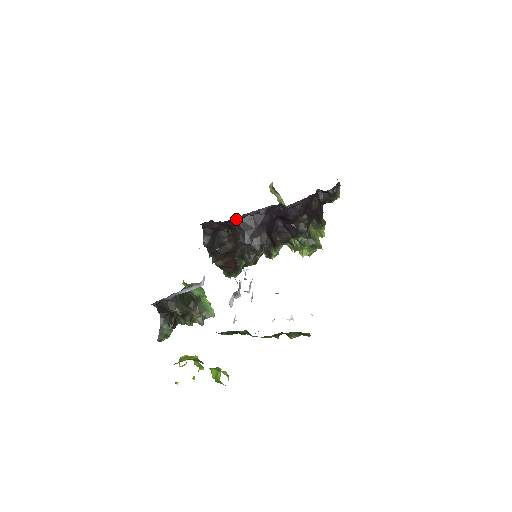
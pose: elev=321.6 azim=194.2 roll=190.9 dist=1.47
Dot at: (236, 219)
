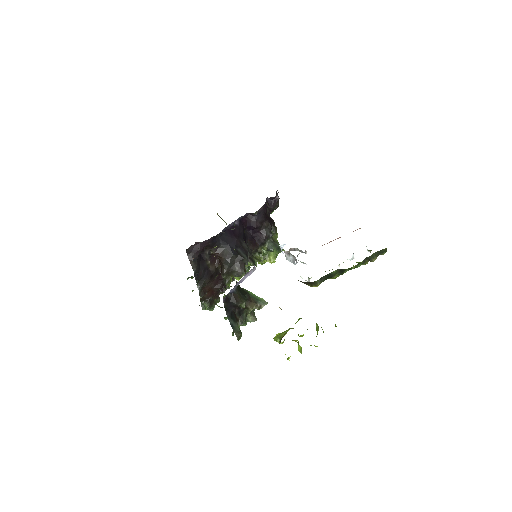
Dot at: (219, 234)
